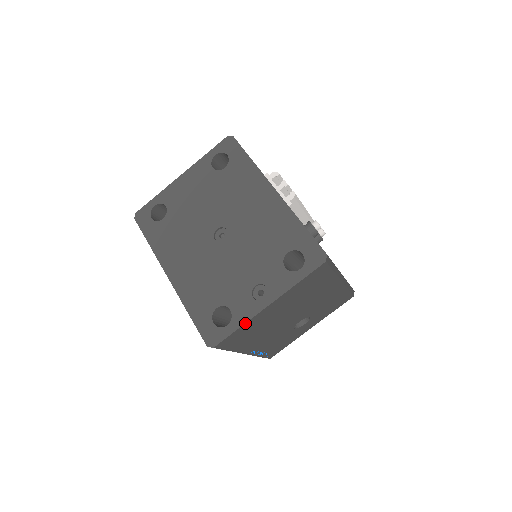
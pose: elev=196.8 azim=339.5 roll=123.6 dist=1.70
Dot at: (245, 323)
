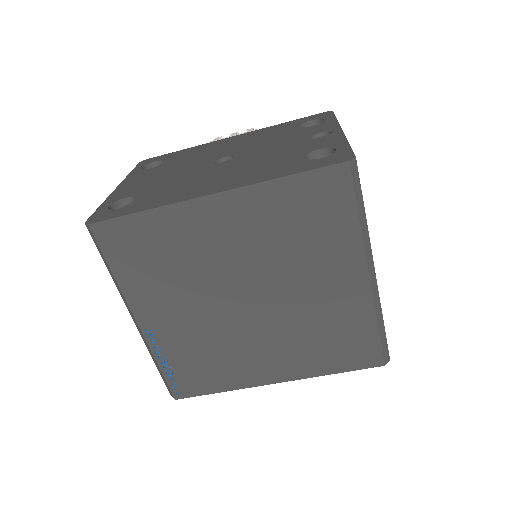
Dot at: (347, 140)
